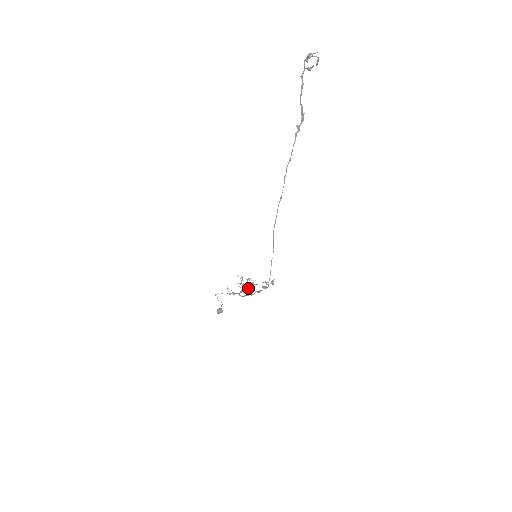
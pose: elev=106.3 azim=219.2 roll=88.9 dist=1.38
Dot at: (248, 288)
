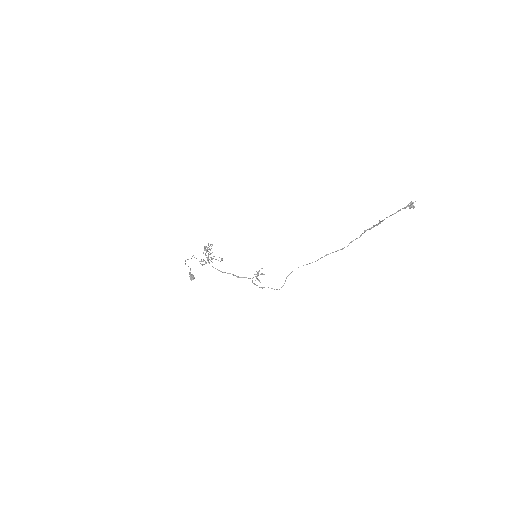
Dot at: occluded
